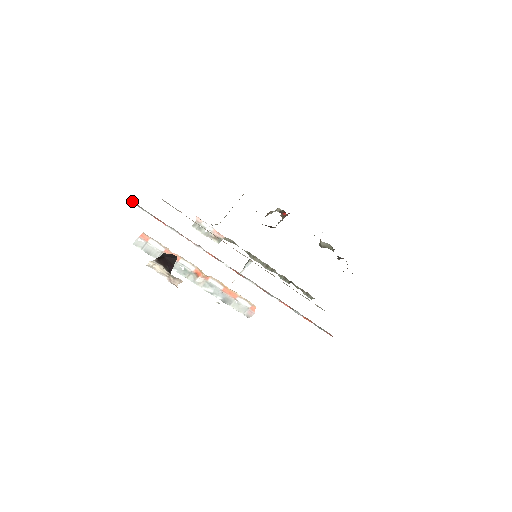
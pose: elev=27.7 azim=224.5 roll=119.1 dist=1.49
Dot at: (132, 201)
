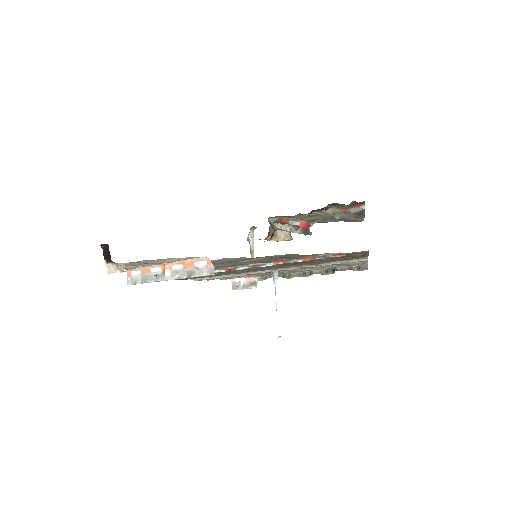
Dot at: occluded
